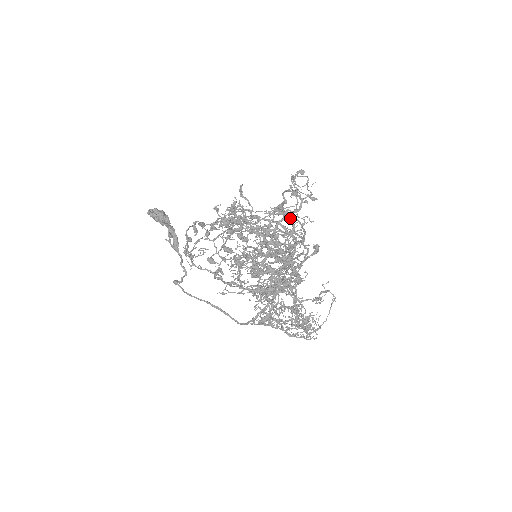
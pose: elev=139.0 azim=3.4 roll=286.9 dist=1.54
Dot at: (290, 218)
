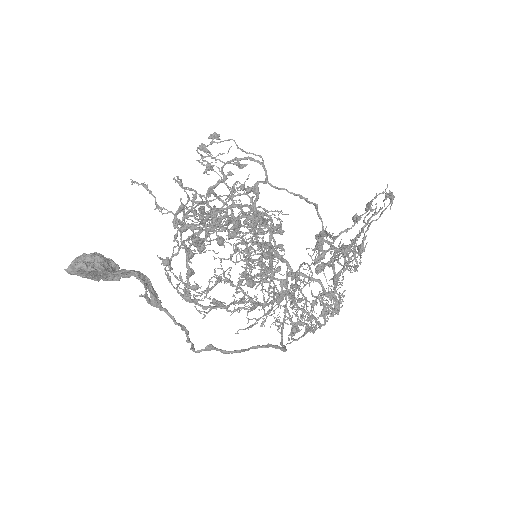
Dot at: (223, 201)
